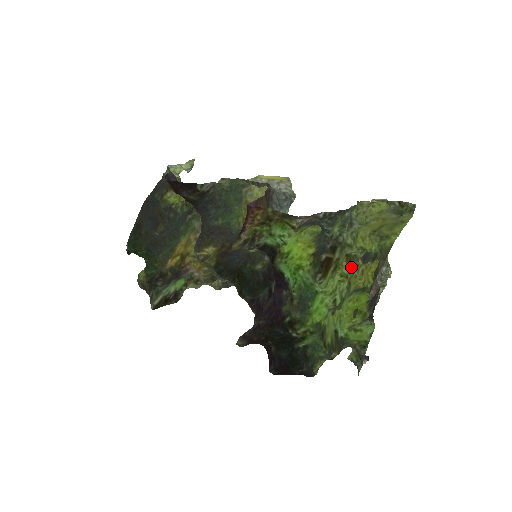
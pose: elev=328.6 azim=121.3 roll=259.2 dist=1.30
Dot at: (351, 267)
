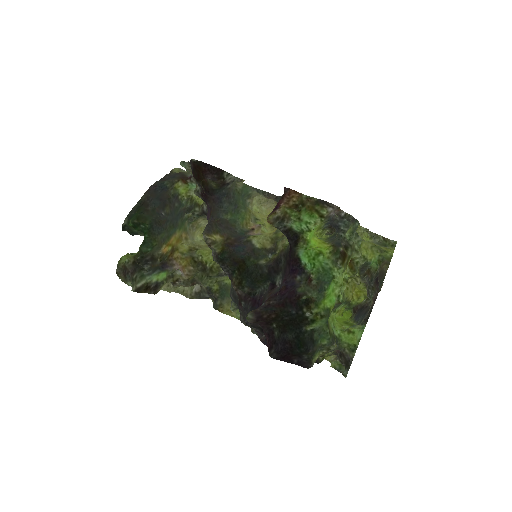
Dot at: (353, 272)
